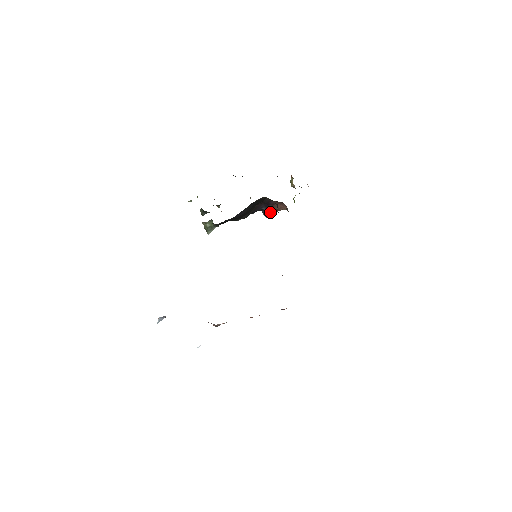
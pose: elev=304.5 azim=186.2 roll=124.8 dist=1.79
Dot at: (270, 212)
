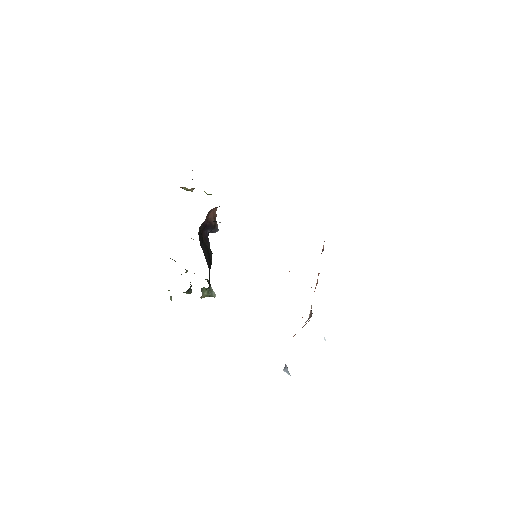
Dot at: (214, 226)
